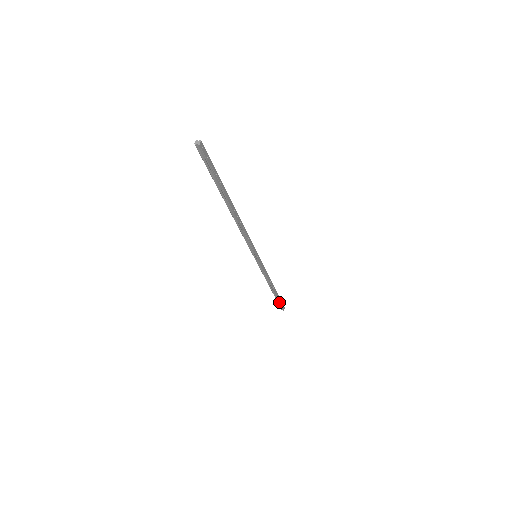
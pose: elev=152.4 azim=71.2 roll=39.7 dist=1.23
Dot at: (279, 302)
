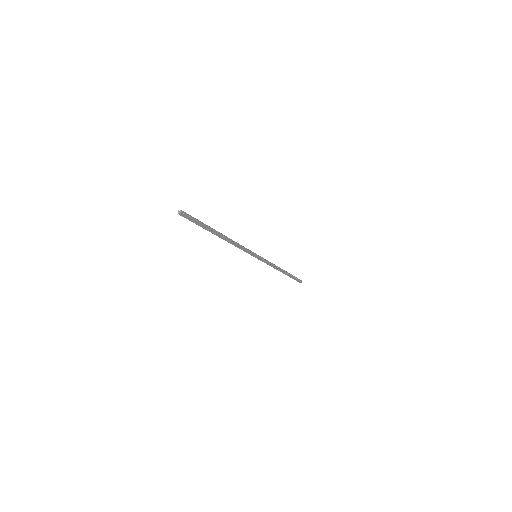
Dot at: (294, 278)
